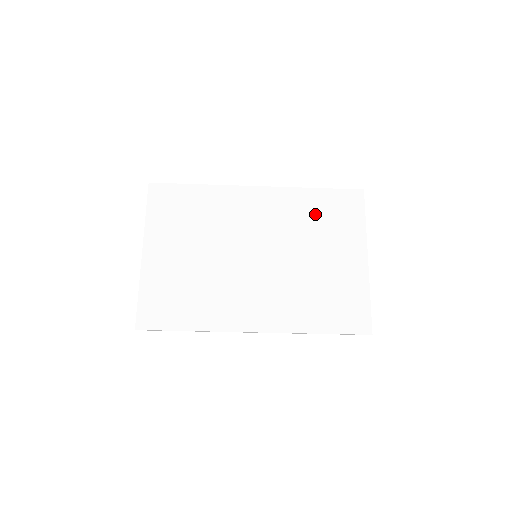
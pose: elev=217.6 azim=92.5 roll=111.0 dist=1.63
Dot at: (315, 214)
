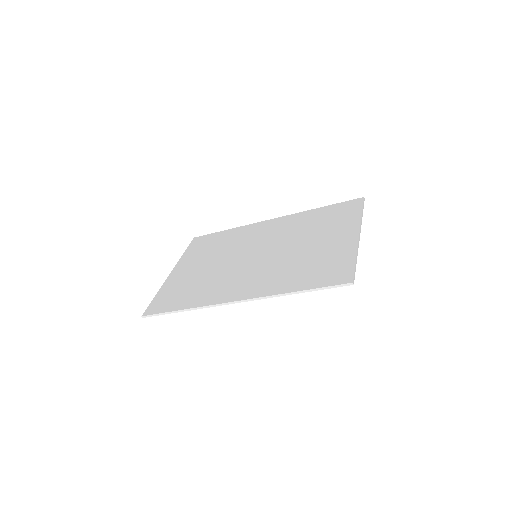
Dot at: (315, 221)
